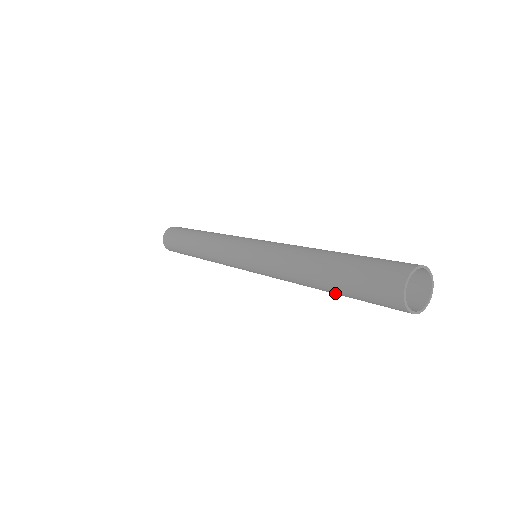
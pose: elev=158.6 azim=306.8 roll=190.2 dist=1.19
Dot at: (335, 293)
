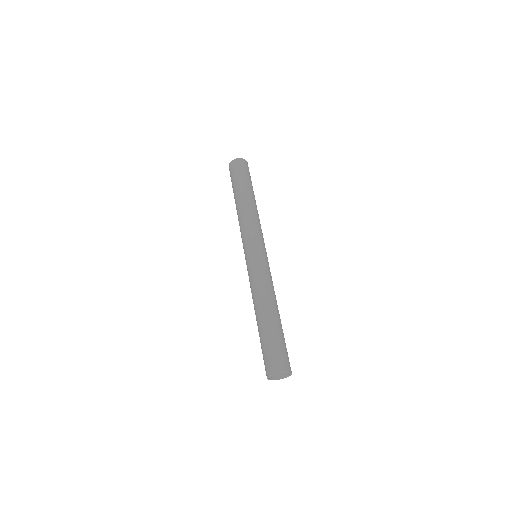
Dot at: occluded
